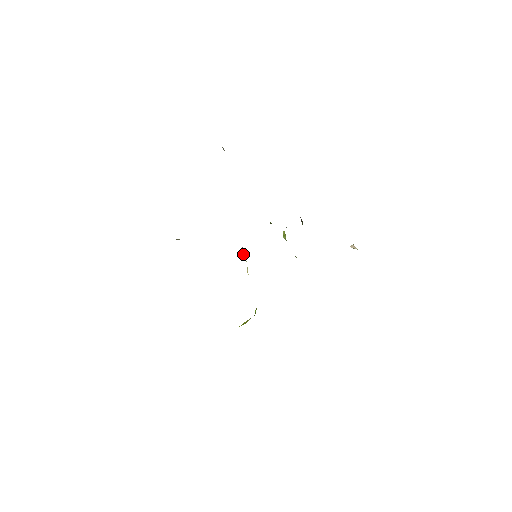
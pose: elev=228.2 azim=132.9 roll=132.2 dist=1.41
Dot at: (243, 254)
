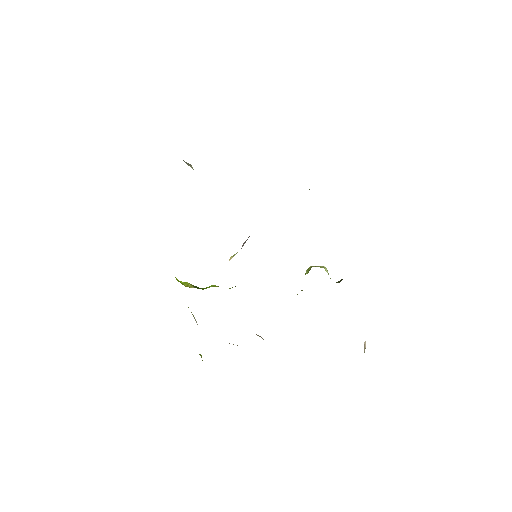
Dot at: (244, 242)
